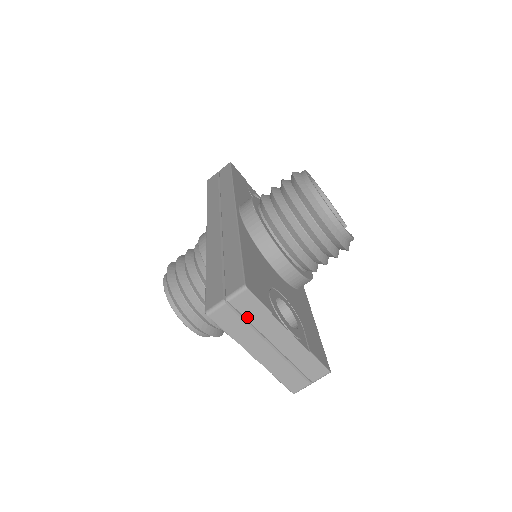
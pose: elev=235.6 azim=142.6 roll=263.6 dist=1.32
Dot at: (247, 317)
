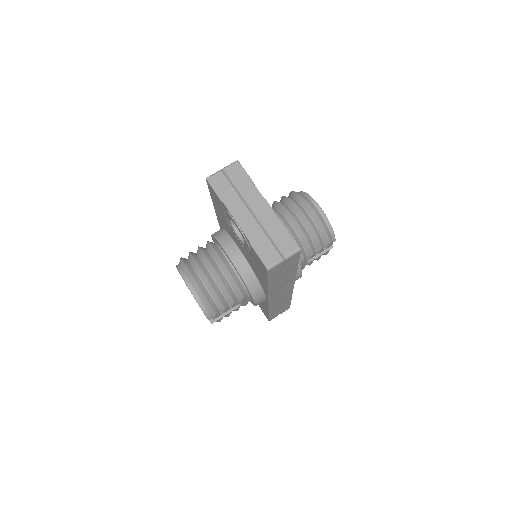
Dot at: (235, 184)
